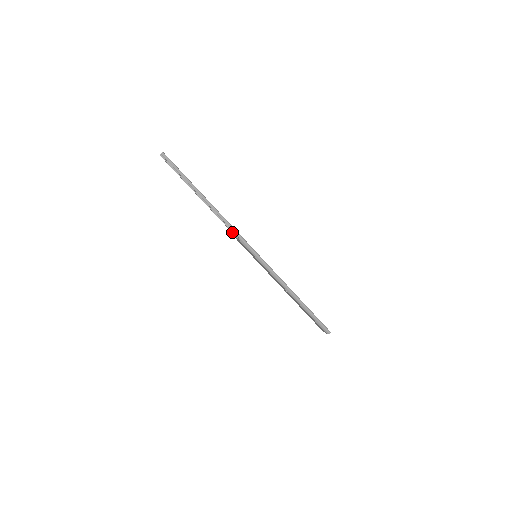
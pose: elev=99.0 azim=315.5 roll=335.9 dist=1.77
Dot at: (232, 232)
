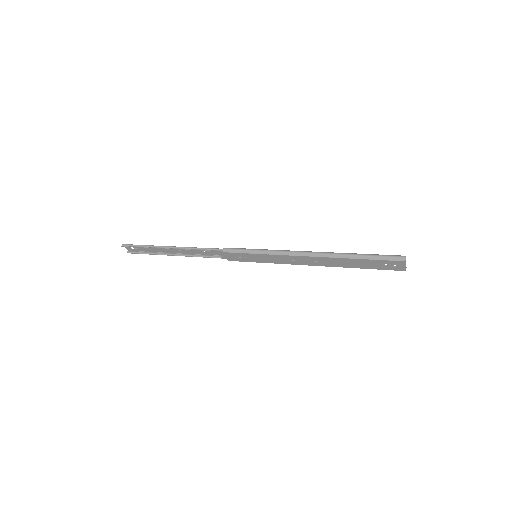
Dot at: (221, 258)
